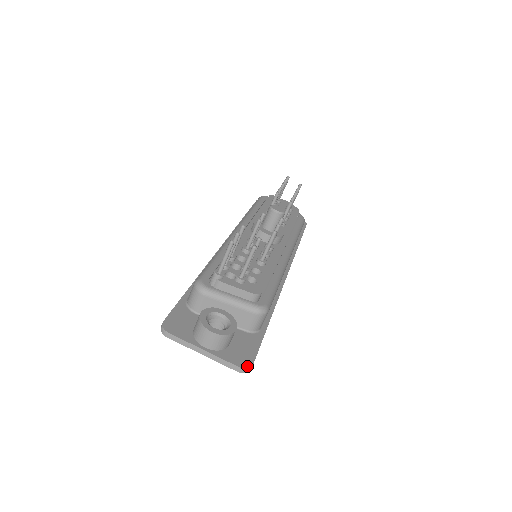
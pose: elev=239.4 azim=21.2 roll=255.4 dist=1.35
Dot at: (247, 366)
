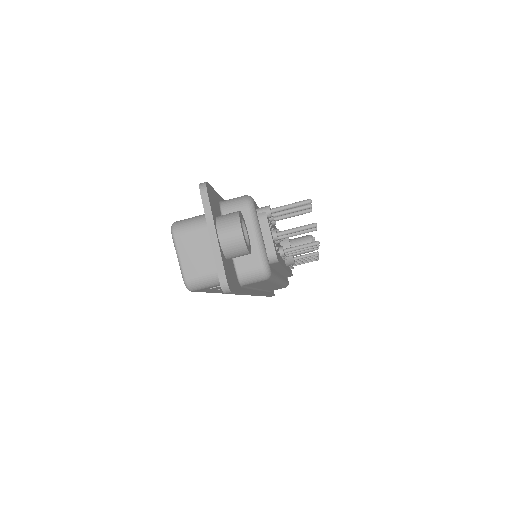
Dot at: (230, 286)
